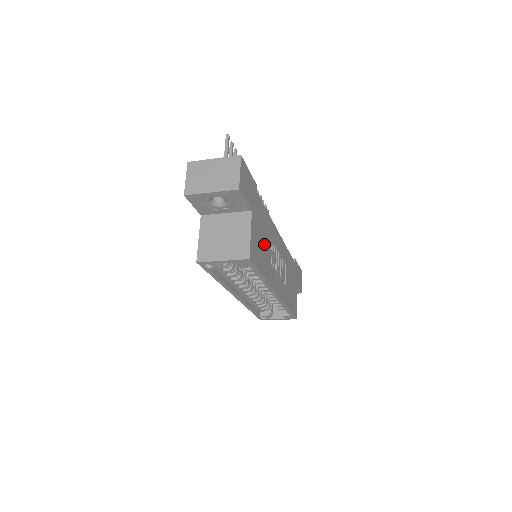
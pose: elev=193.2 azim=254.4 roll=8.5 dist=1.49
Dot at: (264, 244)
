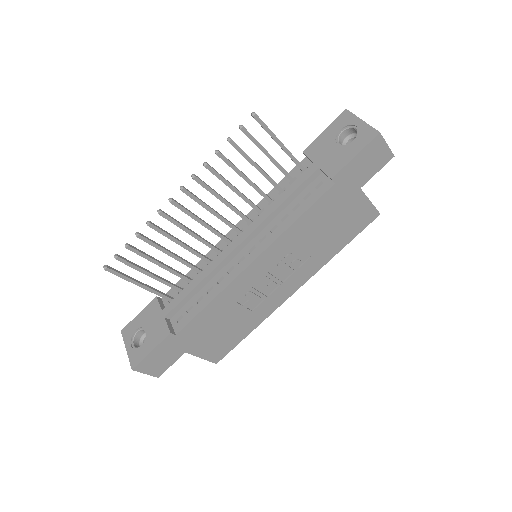
Dot at: (228, 324)
